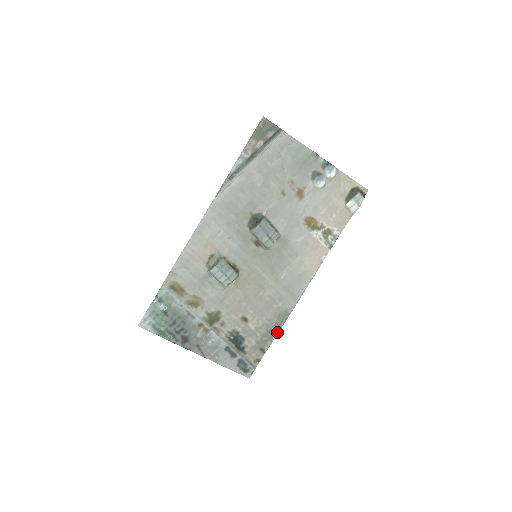
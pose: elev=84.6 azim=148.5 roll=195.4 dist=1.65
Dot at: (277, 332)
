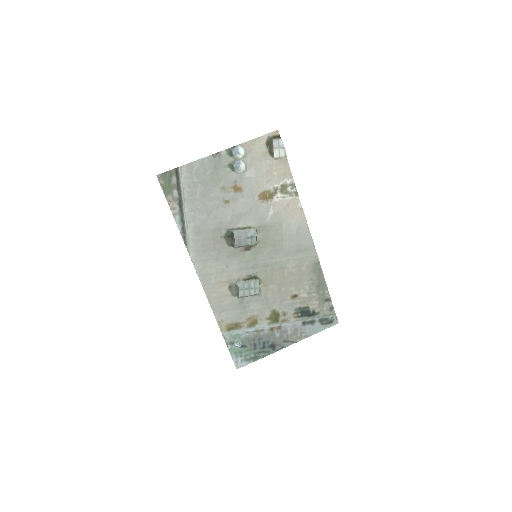
Dot at: (324, 280)
